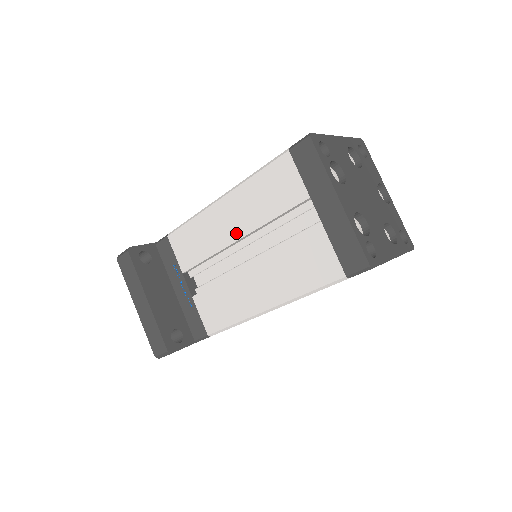
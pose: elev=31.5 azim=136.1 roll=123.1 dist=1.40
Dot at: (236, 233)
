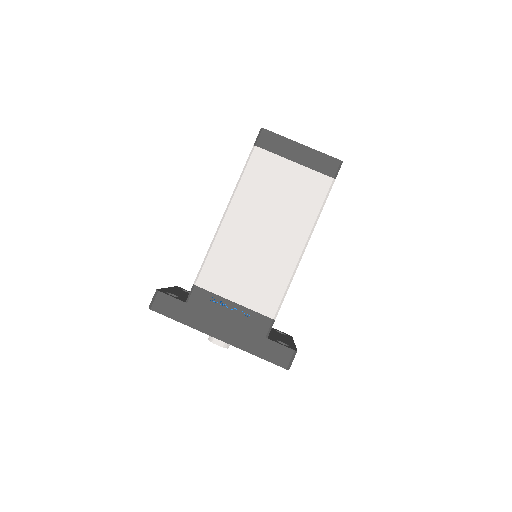
Dot at: occluded
